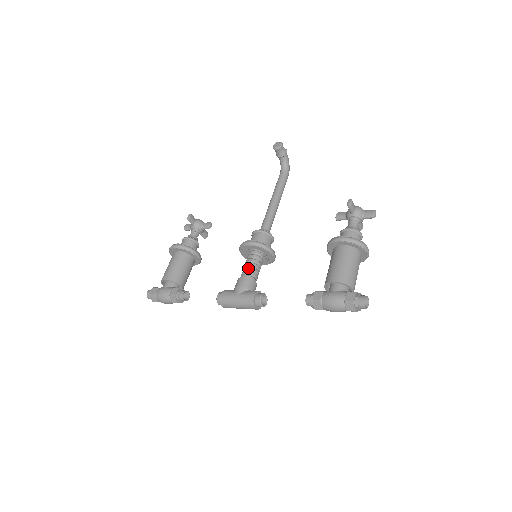
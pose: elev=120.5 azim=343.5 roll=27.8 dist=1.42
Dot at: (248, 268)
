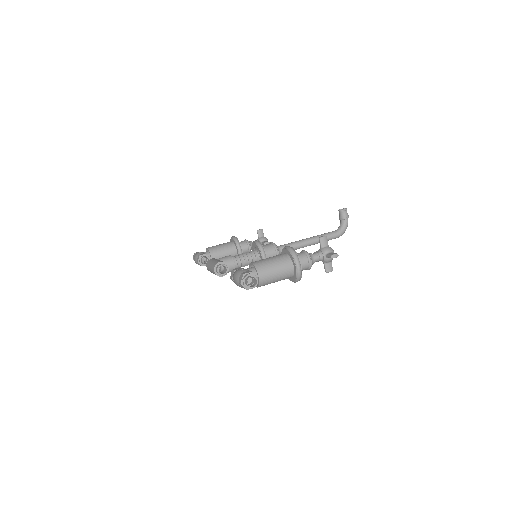
Dot at: (240, 254)
